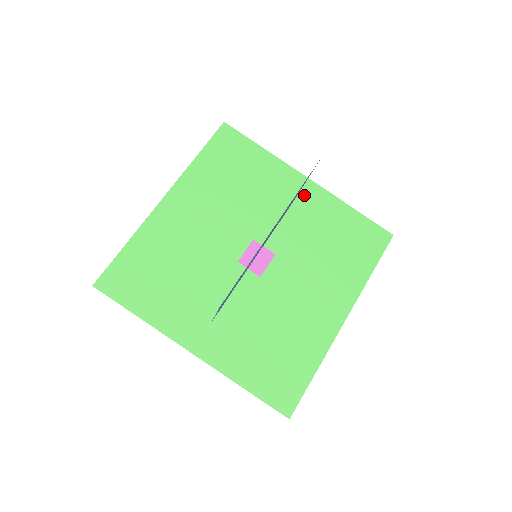
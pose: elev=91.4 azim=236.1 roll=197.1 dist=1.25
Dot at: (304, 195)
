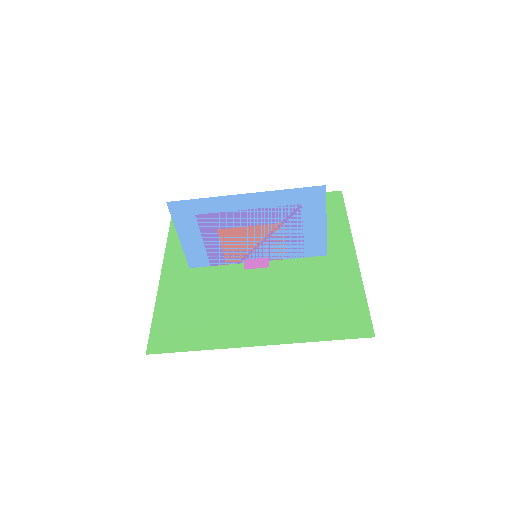
Dot at: (338, 258)
